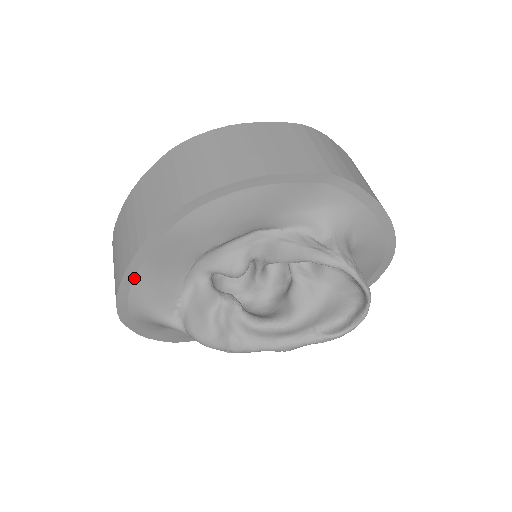
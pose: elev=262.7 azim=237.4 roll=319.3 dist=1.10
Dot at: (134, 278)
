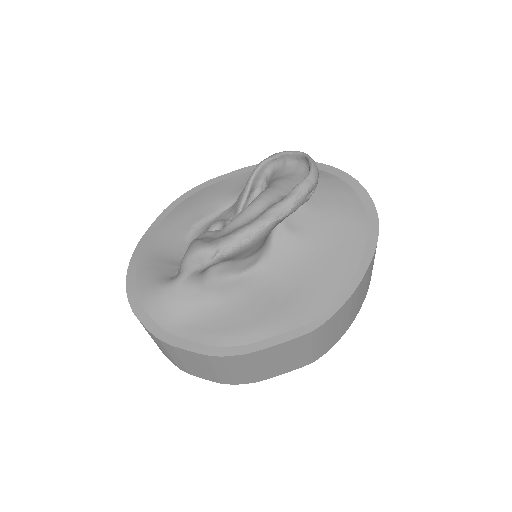
Dot at: (138, 264)
